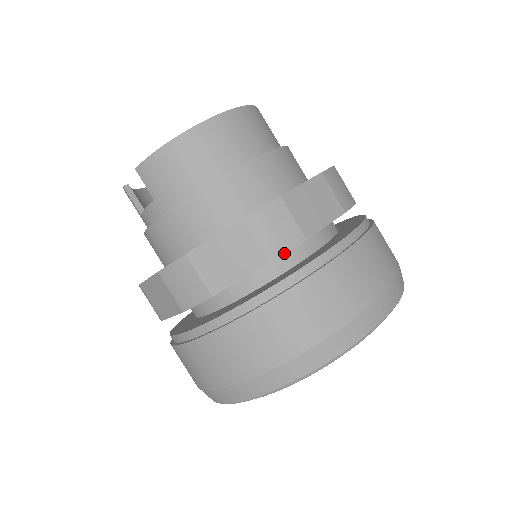
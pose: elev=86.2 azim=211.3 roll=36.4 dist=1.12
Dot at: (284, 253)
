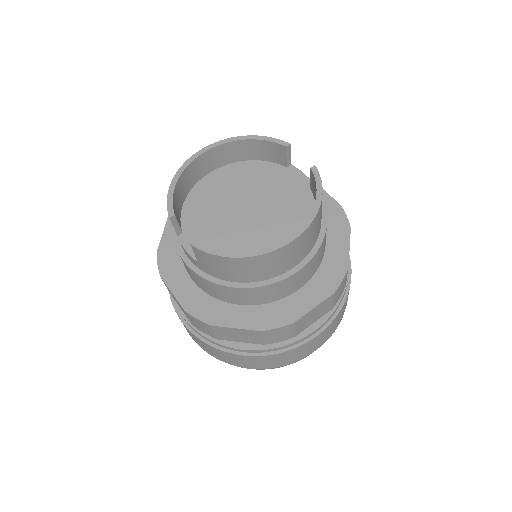
Dot at: (277, 342)
